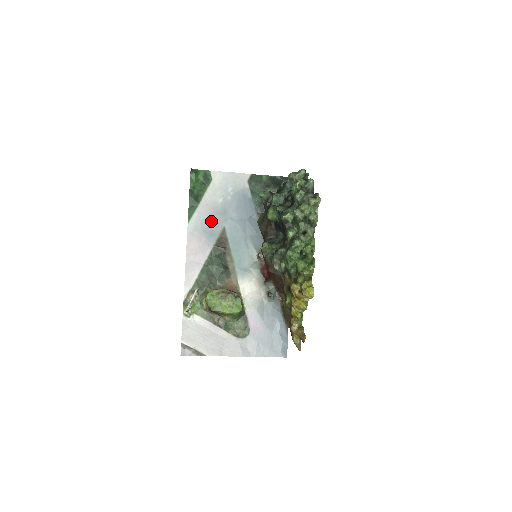
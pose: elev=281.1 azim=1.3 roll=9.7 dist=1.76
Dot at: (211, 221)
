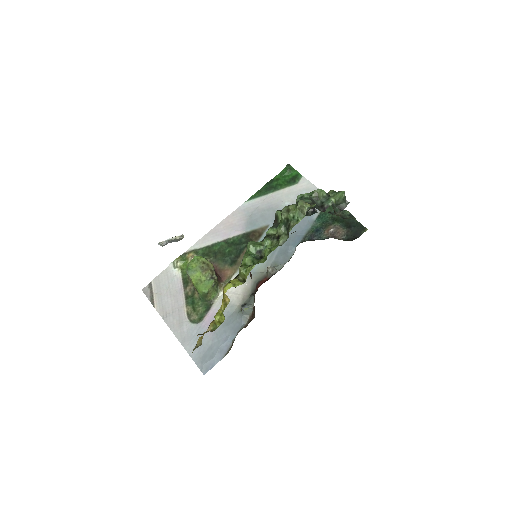
Dot at: (264, 213)
